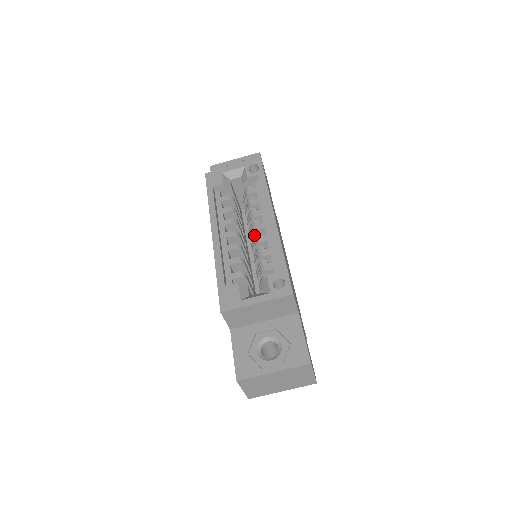
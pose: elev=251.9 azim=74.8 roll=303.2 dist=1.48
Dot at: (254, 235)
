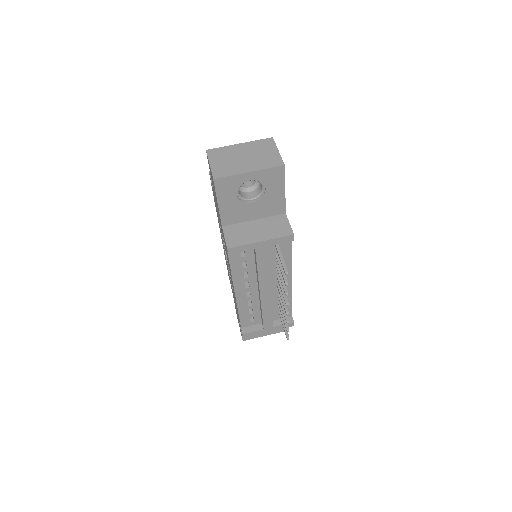
Dot at: occluded
